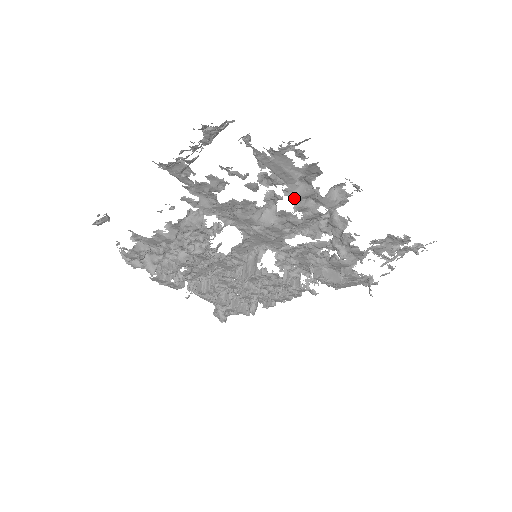
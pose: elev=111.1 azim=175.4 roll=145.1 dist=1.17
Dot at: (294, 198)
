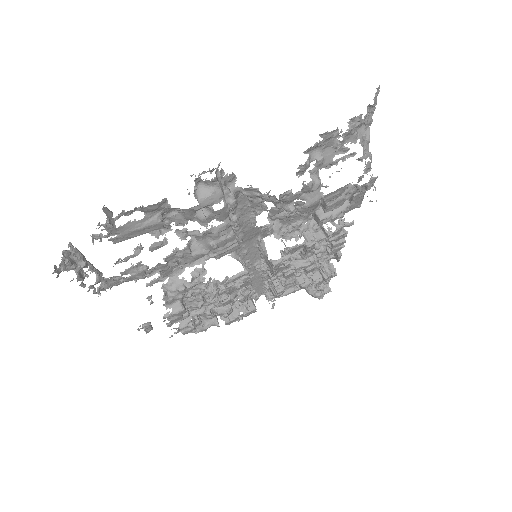
Dot at: occluded
